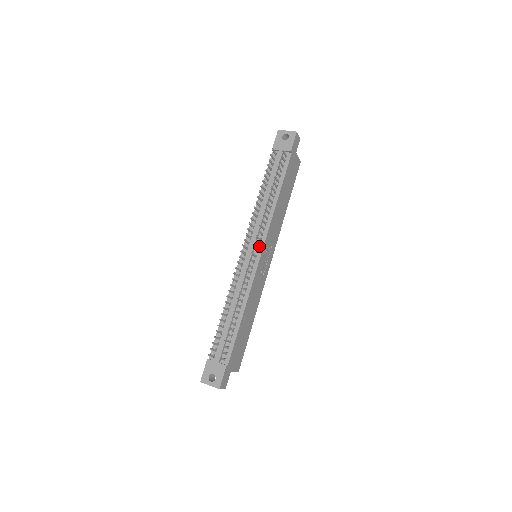
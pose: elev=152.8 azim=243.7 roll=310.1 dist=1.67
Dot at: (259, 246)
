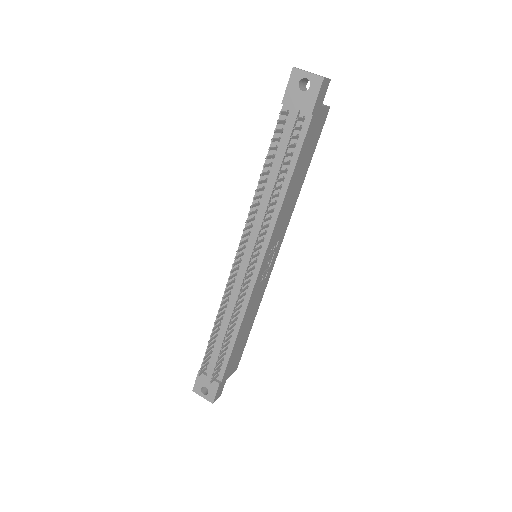
Dot at: (258, 254)
